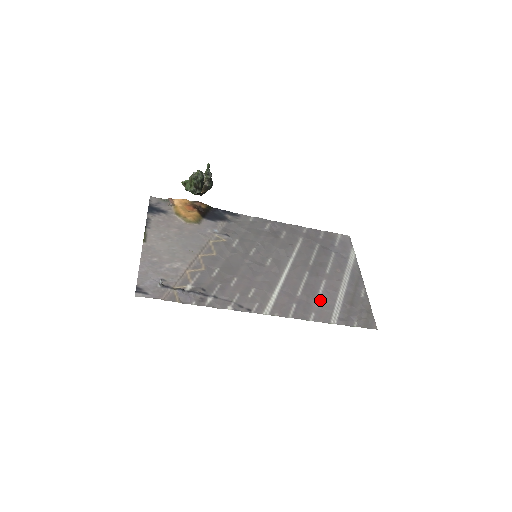
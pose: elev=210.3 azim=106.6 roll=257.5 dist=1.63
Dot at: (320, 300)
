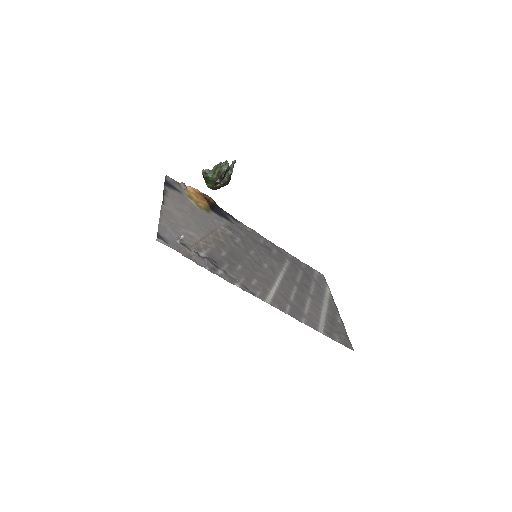
Dot at: (308, 311)
